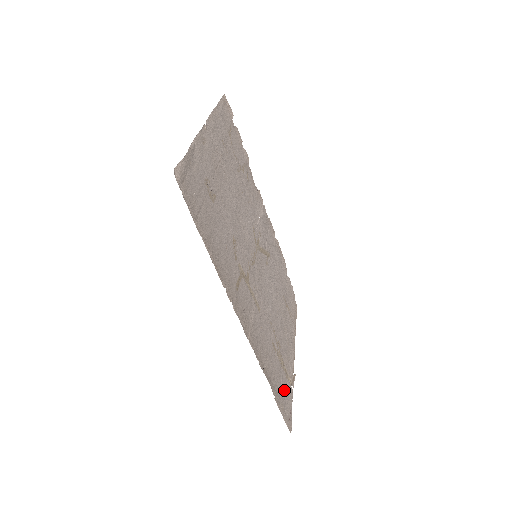
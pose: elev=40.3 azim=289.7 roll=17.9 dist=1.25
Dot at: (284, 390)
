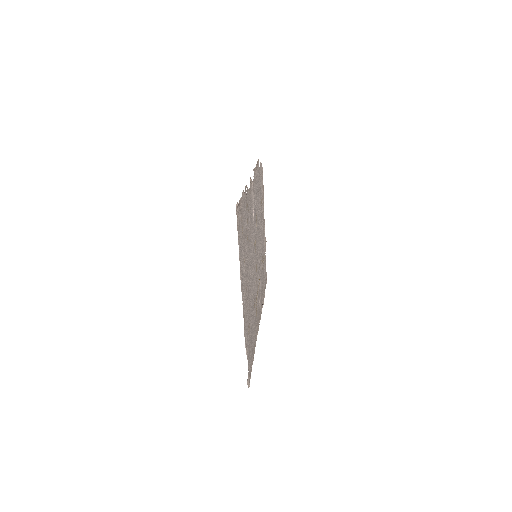
Dot at: occluded
